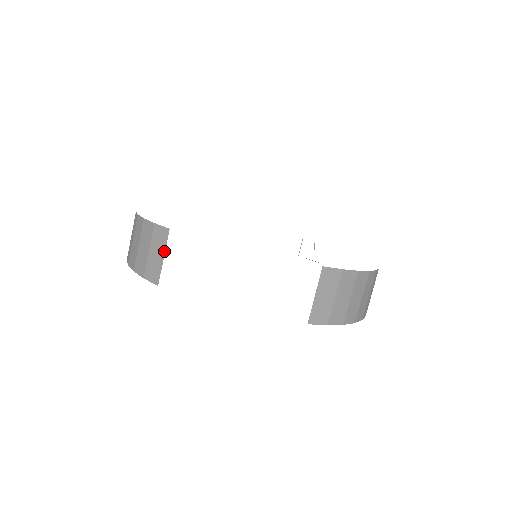
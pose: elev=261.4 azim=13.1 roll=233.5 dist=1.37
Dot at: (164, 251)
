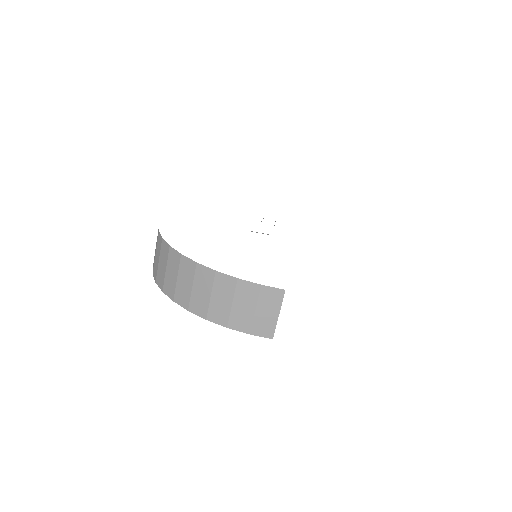
Dot at: (279, 309)
